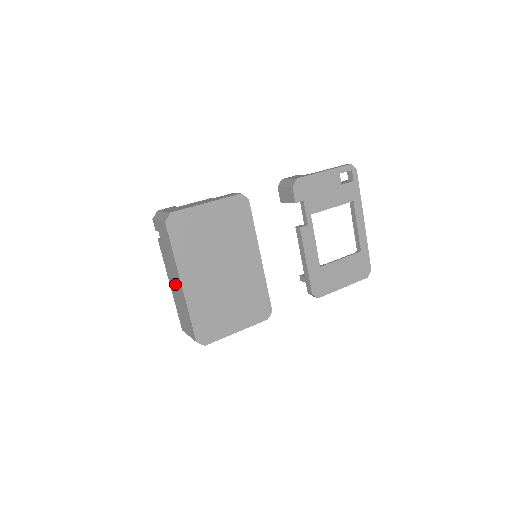
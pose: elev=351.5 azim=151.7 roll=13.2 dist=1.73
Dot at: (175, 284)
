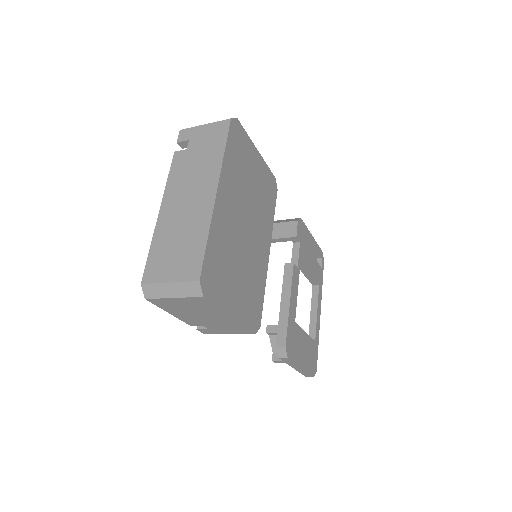
Dot at: (187, 201)
